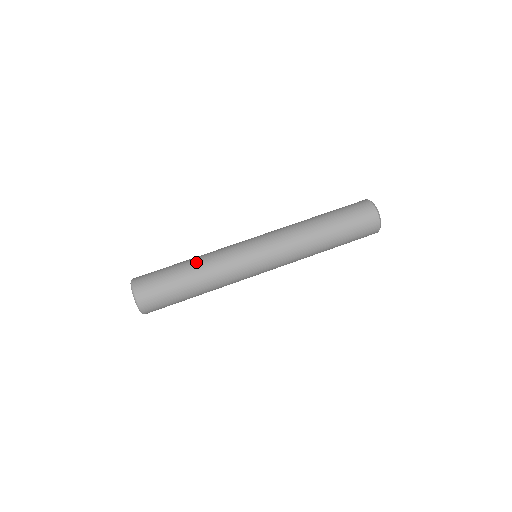
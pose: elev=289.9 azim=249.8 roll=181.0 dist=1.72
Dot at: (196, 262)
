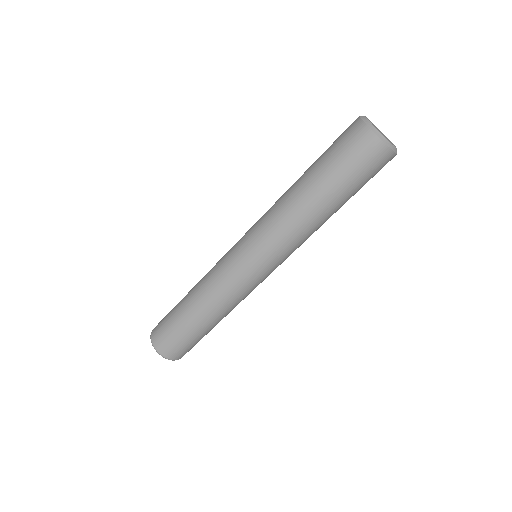
Dot at: (211, 316)
